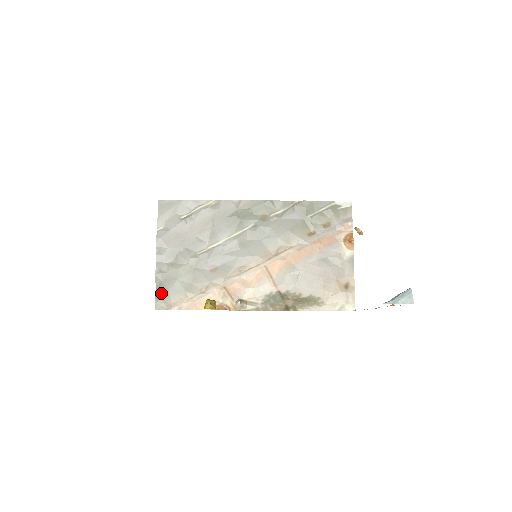
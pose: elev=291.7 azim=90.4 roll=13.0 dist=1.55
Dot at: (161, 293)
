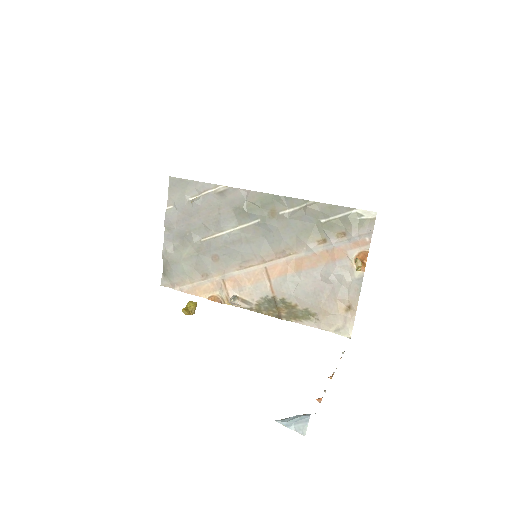
Dot at: (167, 271)
